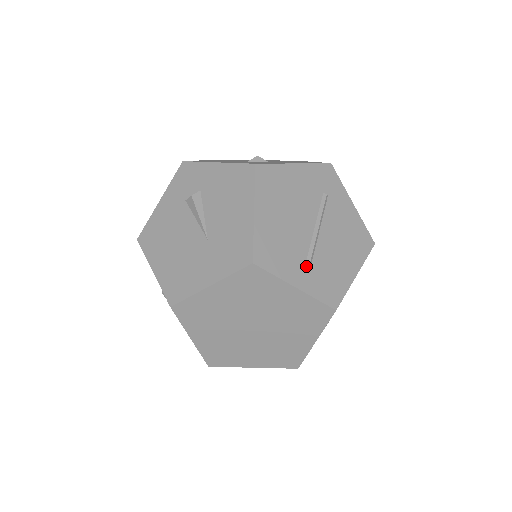
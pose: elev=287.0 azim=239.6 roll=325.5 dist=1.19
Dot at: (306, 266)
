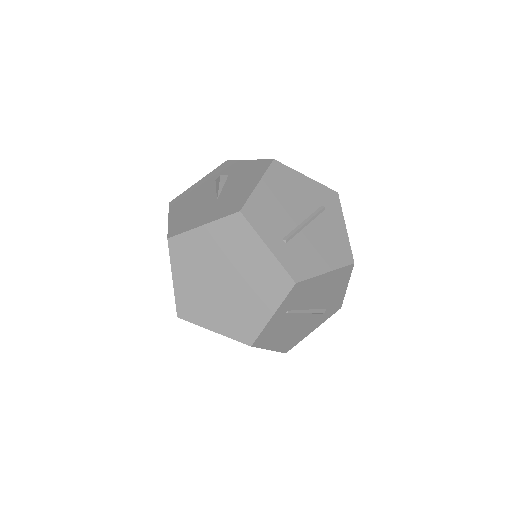
Dot at: (283, 239)
